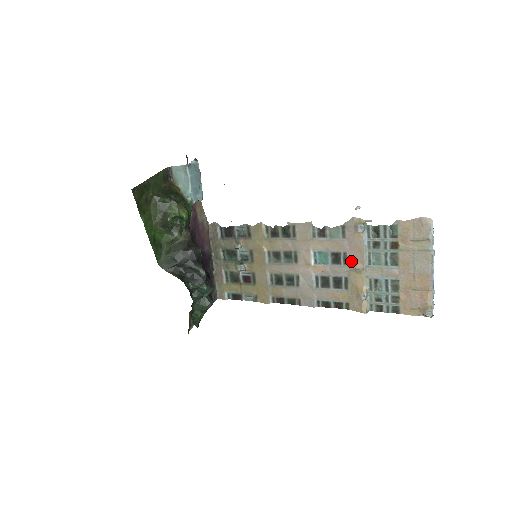
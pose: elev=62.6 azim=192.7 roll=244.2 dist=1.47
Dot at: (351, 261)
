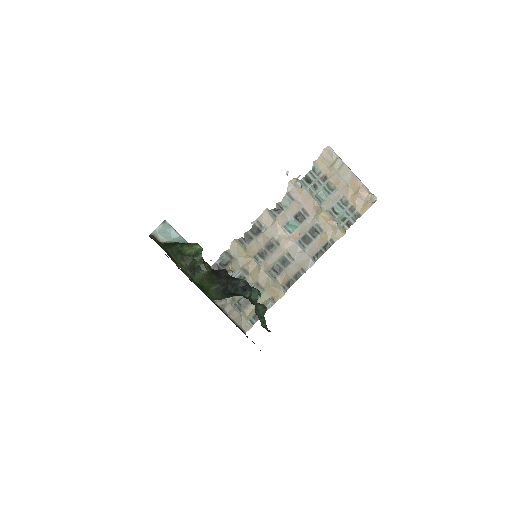
Dot at: (310, 210)
